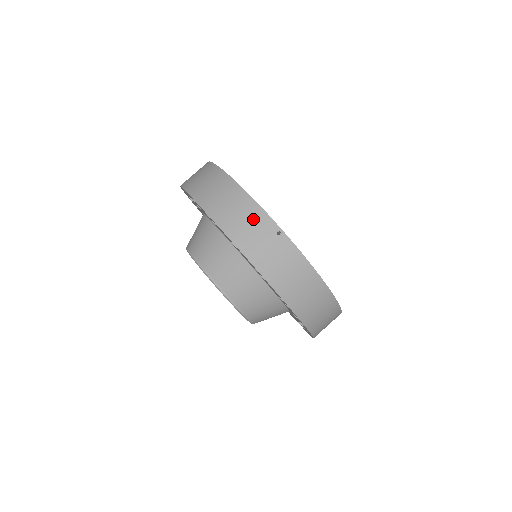
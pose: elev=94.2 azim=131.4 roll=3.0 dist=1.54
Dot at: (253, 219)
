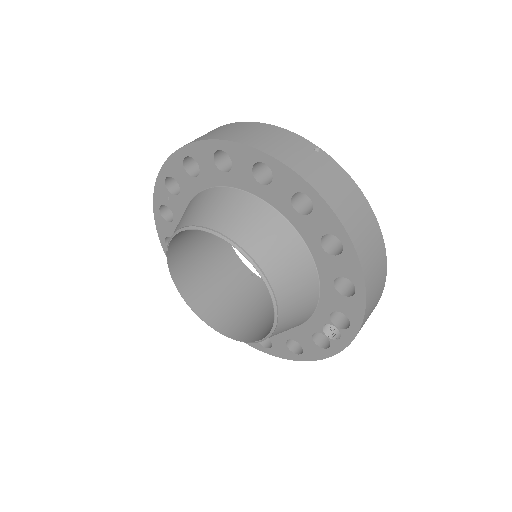
Dot at: (284, 138)
